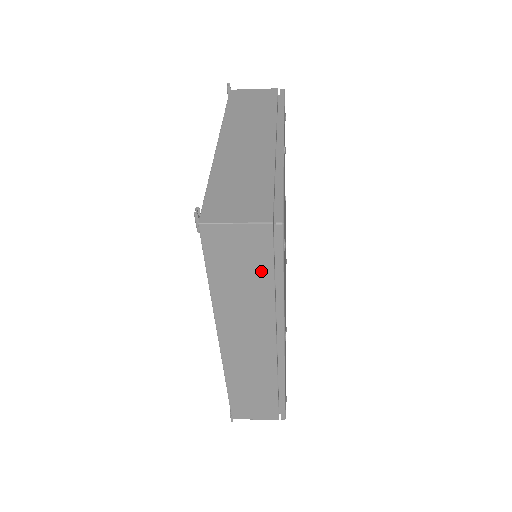
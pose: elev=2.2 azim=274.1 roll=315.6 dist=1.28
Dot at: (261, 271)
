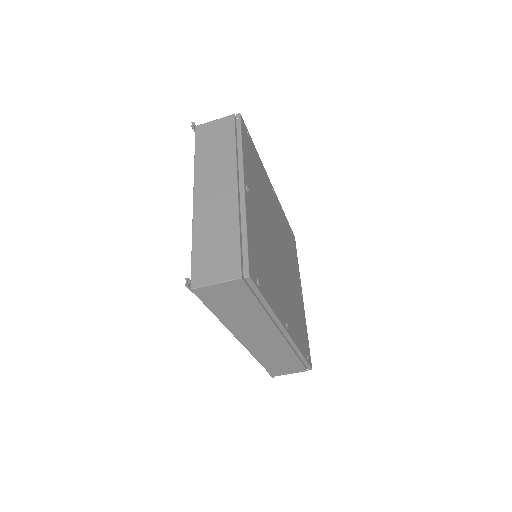
Dot at: (248, 302)
